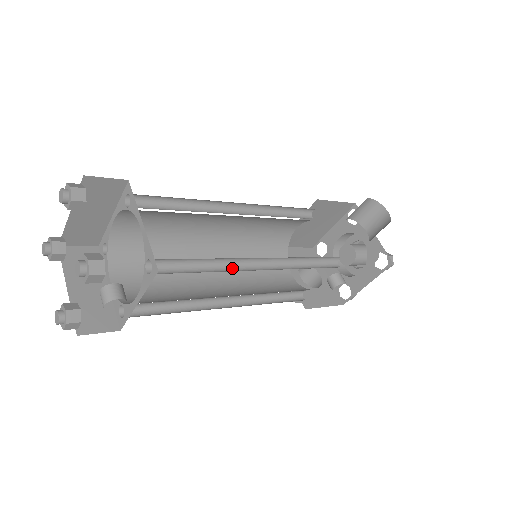
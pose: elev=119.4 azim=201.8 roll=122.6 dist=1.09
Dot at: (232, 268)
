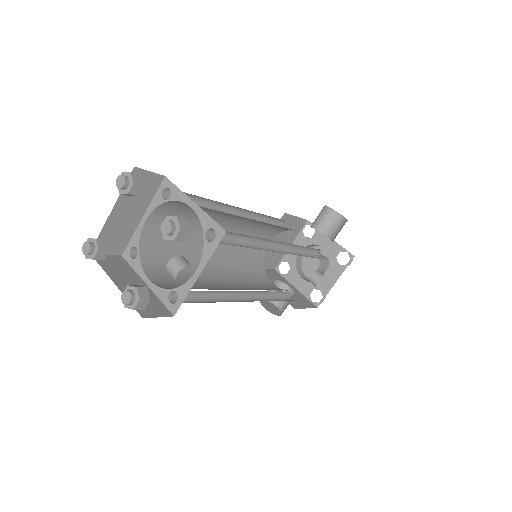
Dot at: (259, 248)
